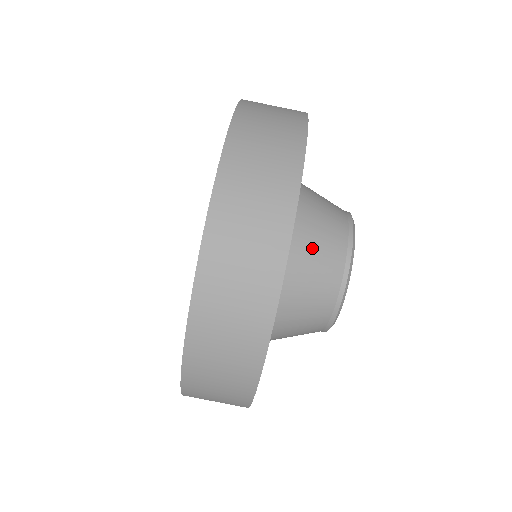
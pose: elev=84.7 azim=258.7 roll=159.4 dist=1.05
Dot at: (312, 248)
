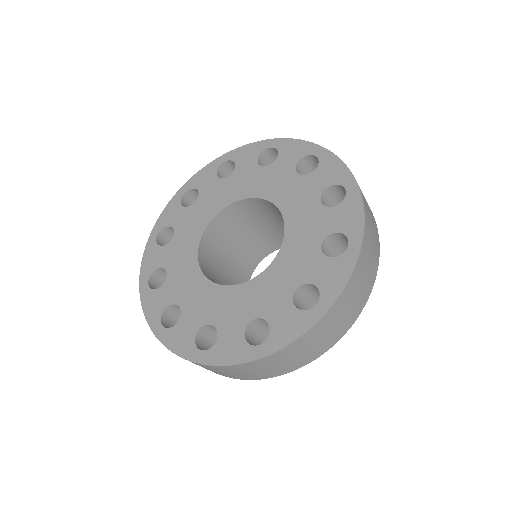
Dot at: occluded
